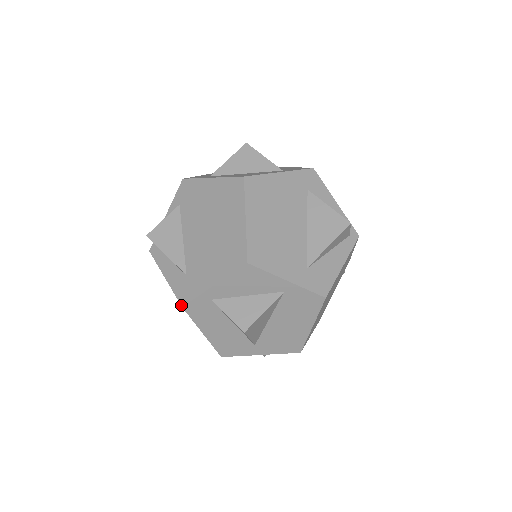
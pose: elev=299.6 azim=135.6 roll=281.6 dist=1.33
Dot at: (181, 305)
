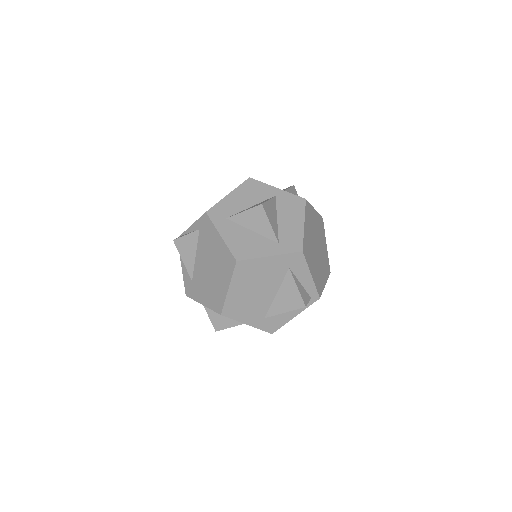
Dot at: occluded
